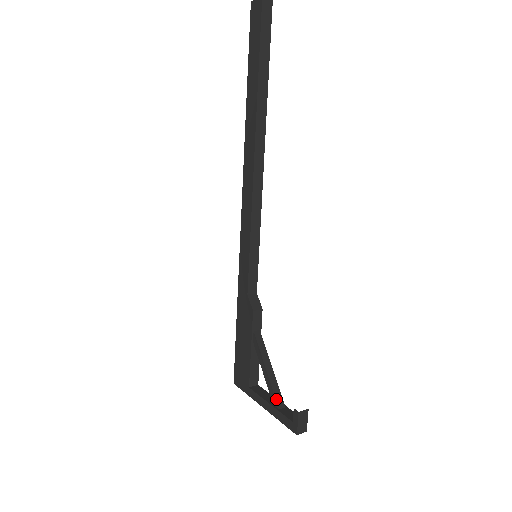
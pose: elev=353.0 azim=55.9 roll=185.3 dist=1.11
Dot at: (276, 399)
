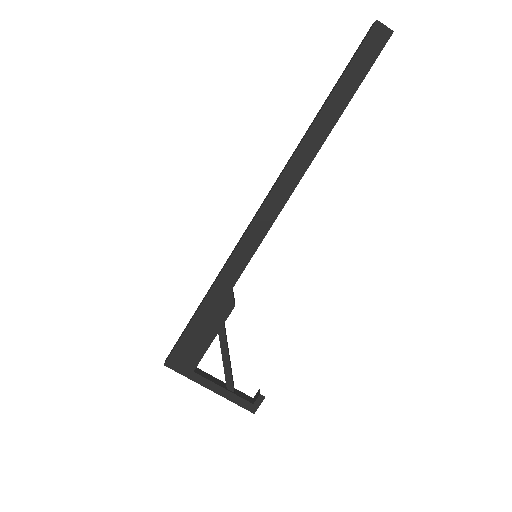
Dot at: (233, 384)
